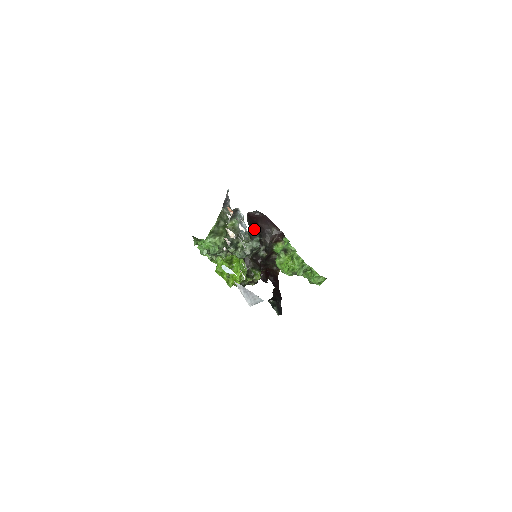
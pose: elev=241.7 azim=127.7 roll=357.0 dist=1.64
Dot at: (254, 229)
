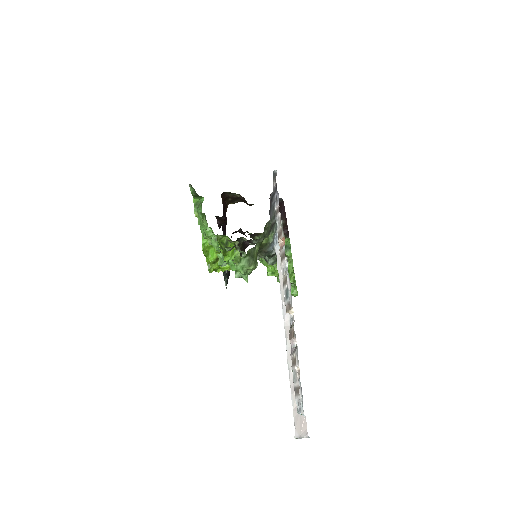
Dot at: occluded
